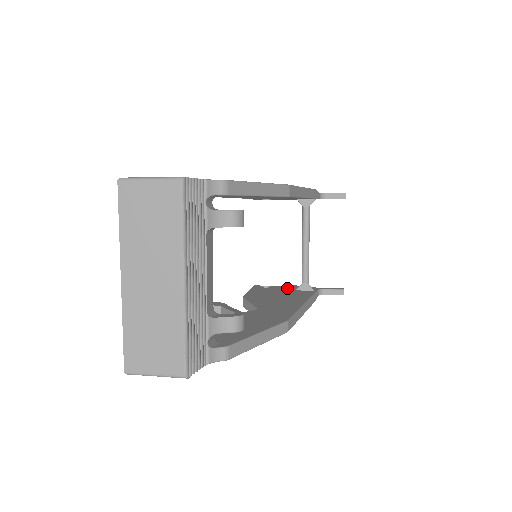
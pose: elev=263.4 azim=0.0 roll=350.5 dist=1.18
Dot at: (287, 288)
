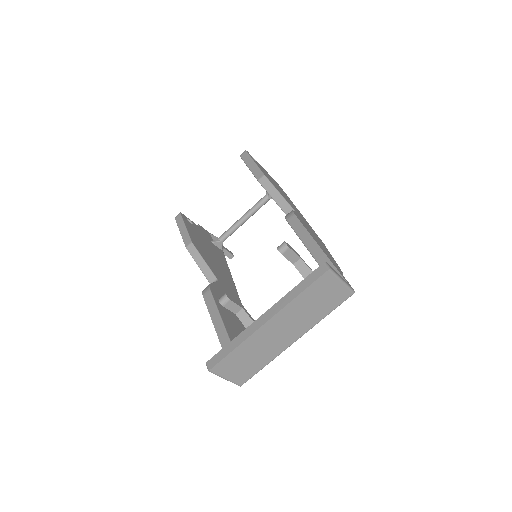
Dot at: (205, 234)
